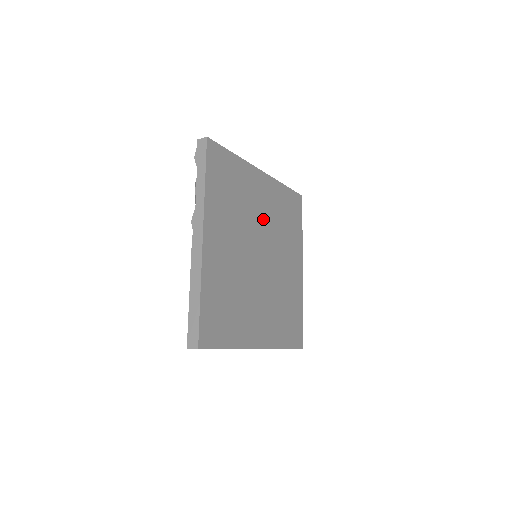
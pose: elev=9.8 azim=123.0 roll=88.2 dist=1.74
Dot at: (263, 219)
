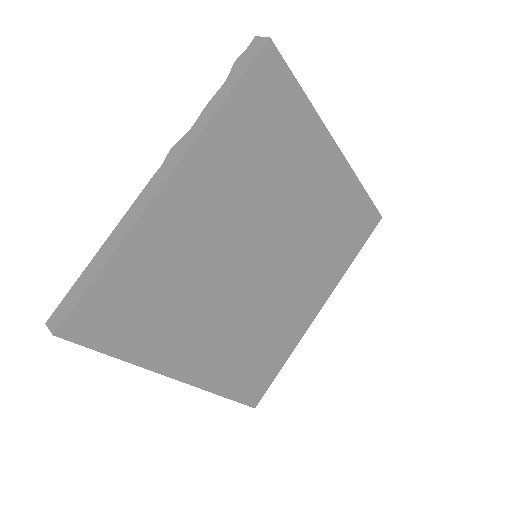
Dot at: (297, 213)
